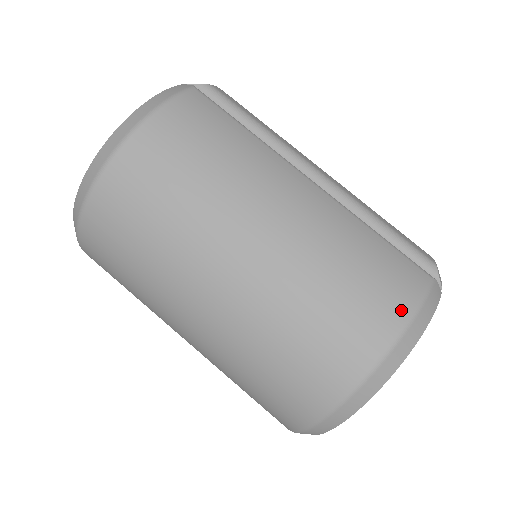
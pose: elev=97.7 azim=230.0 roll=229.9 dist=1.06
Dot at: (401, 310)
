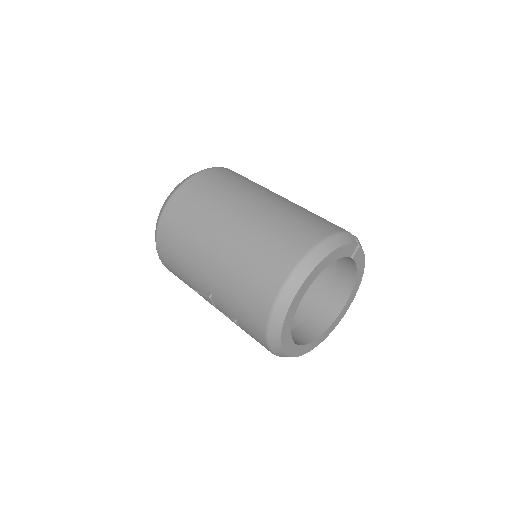
Dot at: (325, 232)
